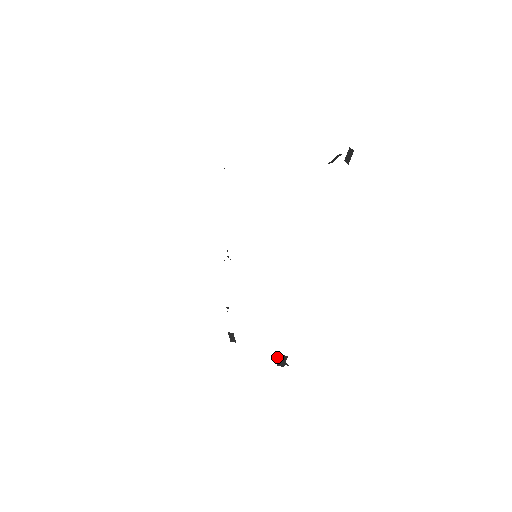
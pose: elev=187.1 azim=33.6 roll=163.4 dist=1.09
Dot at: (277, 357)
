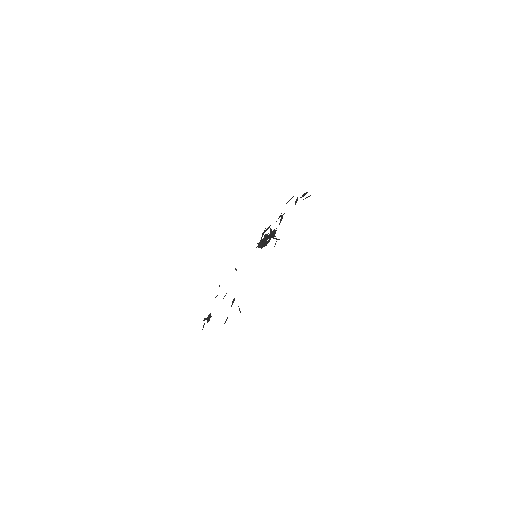
Dot at: occluded
